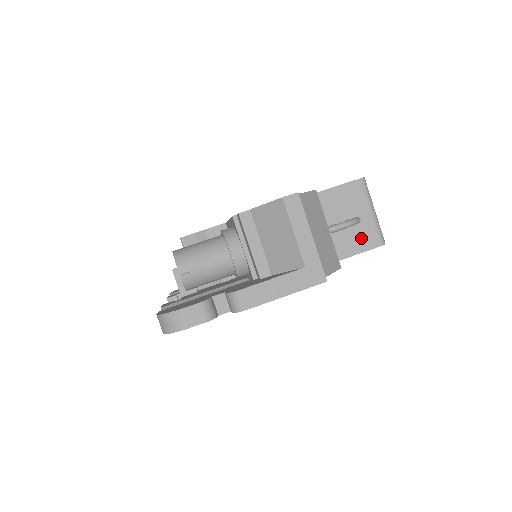
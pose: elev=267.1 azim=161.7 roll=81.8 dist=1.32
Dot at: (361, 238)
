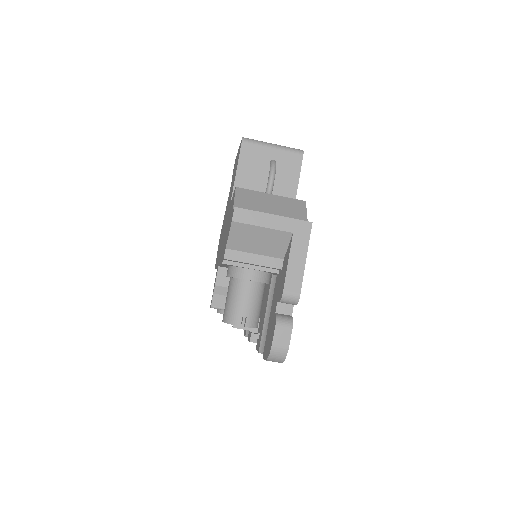
Dot at: (288, 168)
